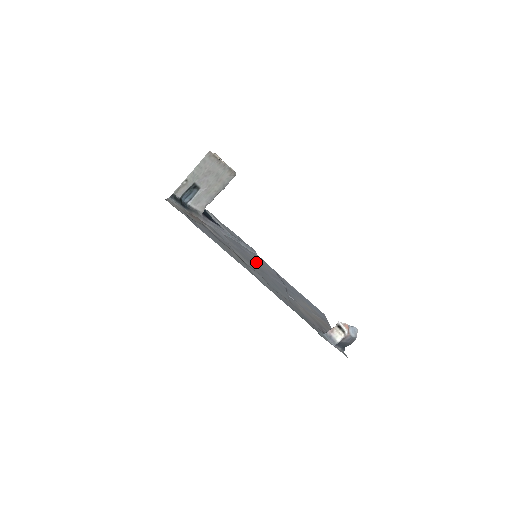
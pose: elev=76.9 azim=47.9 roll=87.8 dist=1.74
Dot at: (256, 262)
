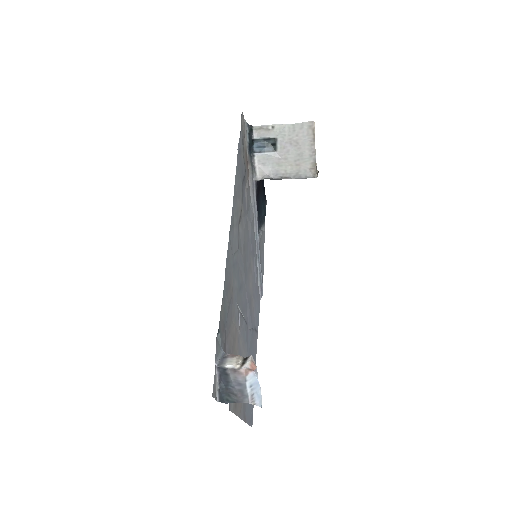
Dot at: (251, 274)
